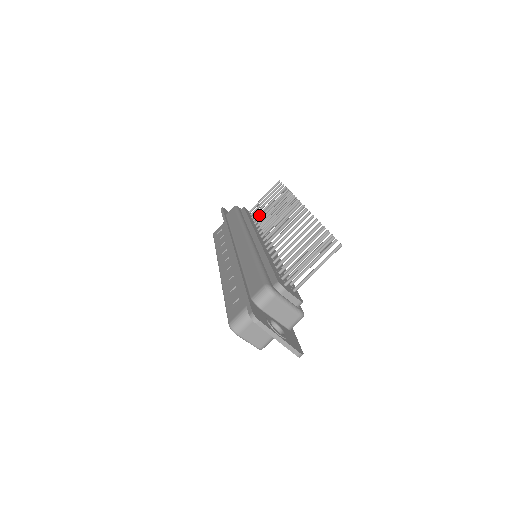
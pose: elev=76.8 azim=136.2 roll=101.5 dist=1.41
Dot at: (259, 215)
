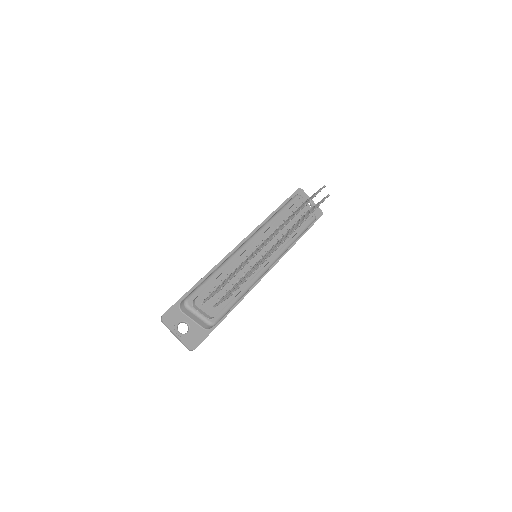
Dot at: occluded
